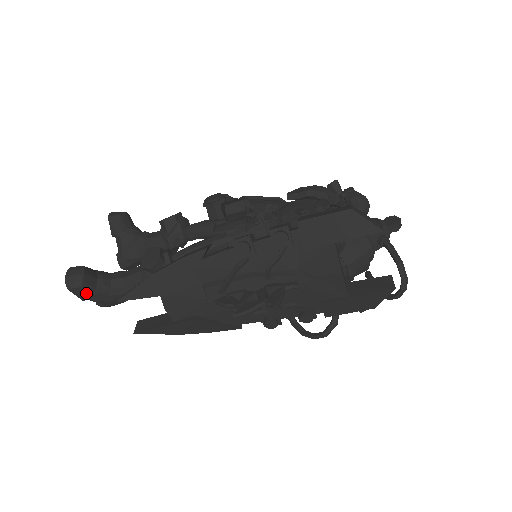
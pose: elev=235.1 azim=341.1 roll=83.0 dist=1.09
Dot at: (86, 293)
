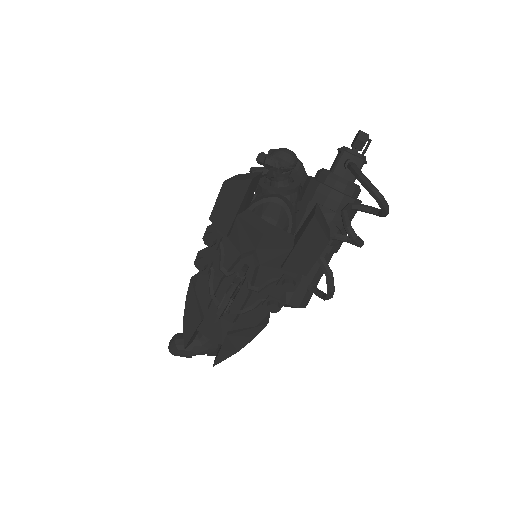
Dot at: (185, 352)
